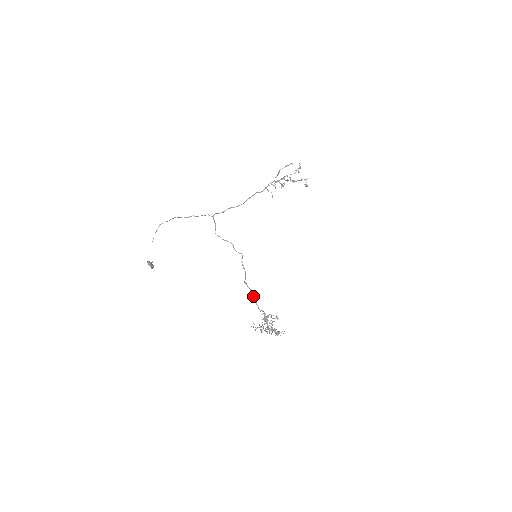
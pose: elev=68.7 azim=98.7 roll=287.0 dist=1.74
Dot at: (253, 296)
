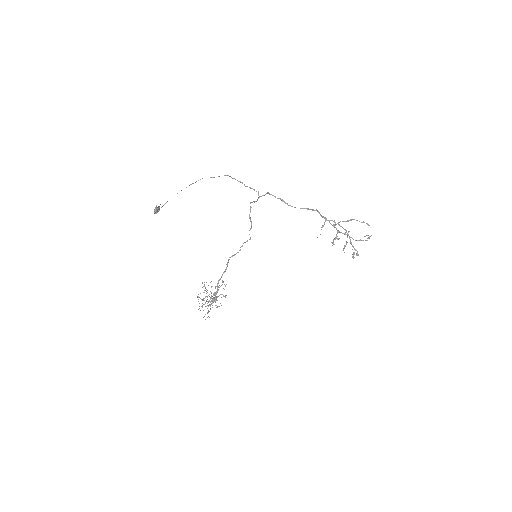
Dot at: occluded
